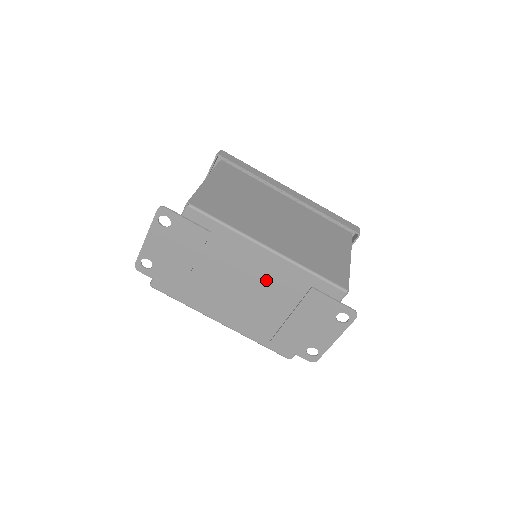
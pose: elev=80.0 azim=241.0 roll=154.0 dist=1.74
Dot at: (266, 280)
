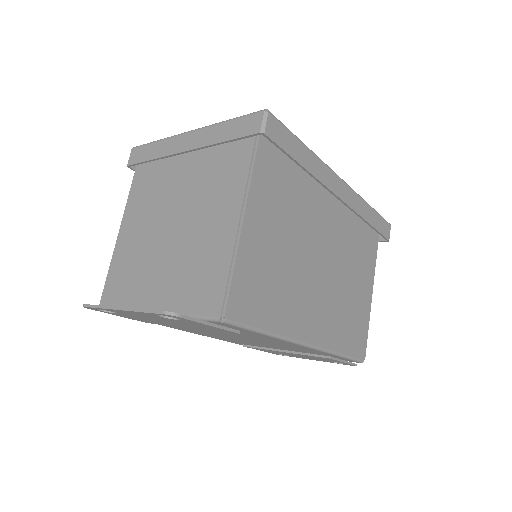
Dot at: (279, 345)
